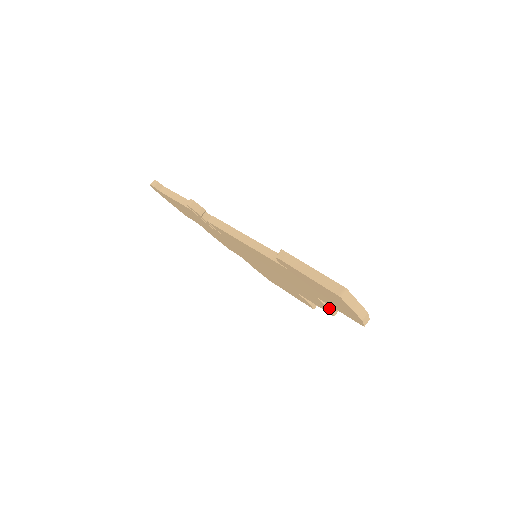
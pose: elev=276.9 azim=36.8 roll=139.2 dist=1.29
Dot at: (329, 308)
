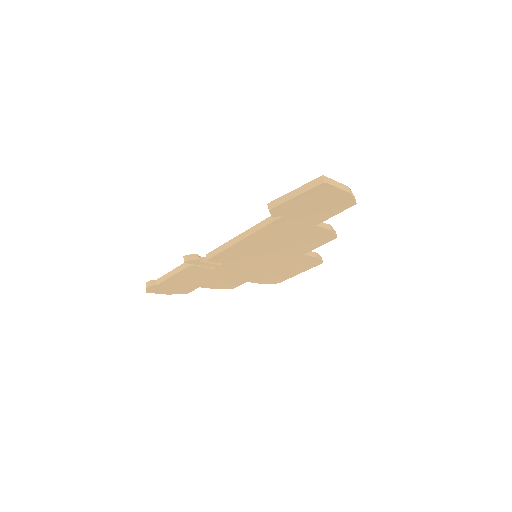
Dot at: (329, 229)
